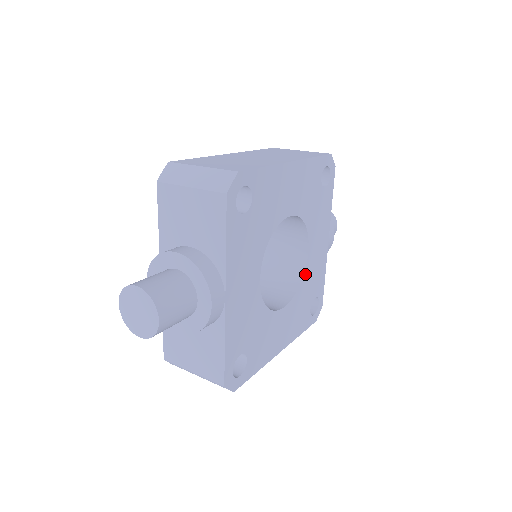
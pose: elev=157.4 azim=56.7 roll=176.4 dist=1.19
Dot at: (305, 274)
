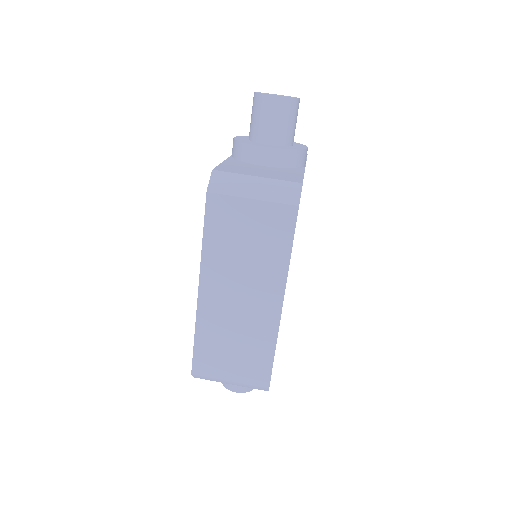
Dot at: occluded
